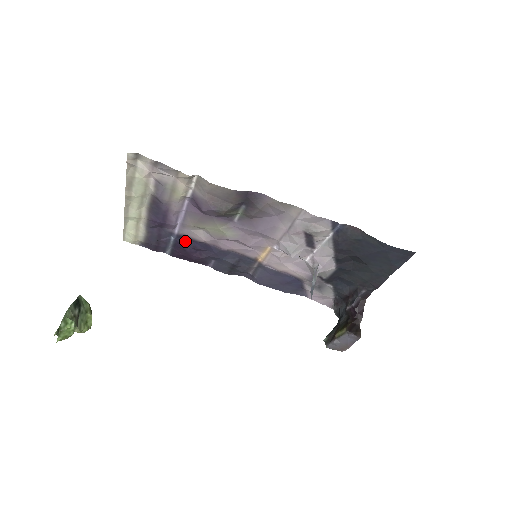
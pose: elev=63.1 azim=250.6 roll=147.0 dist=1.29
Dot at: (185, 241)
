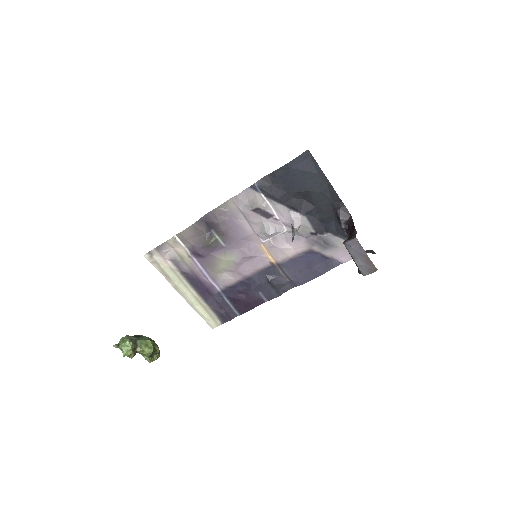
Dot at: (231, 292)
